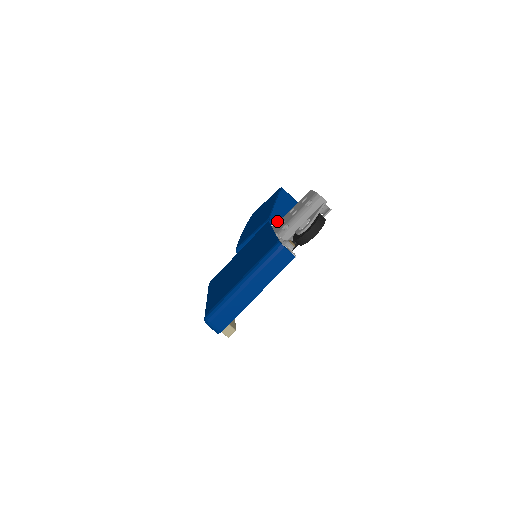
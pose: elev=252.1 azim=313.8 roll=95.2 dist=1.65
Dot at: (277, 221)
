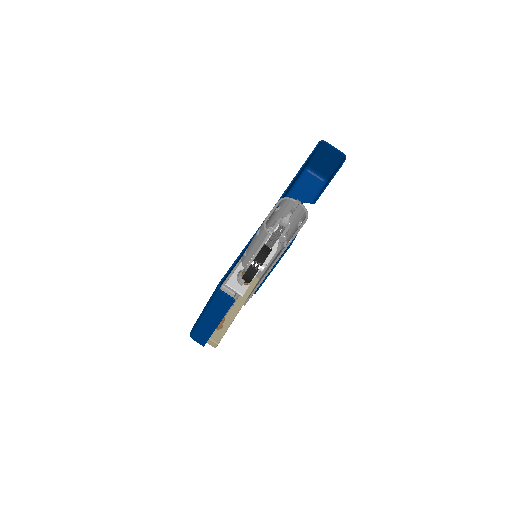
Dot at: occluded
